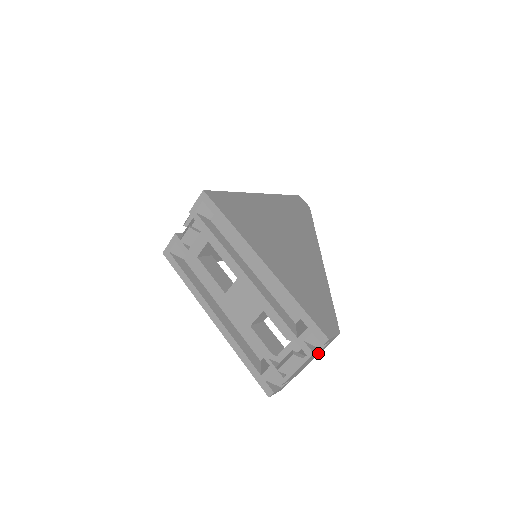
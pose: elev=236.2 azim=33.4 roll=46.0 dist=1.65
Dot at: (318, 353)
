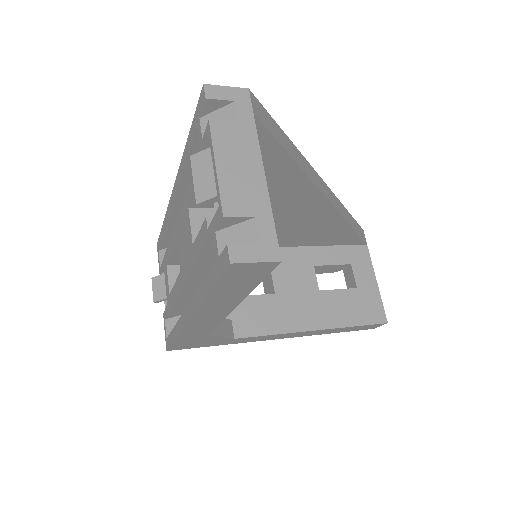
Dot at: (247, 136)
